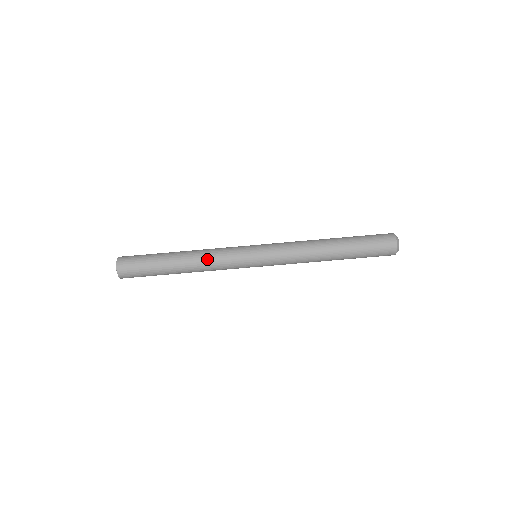
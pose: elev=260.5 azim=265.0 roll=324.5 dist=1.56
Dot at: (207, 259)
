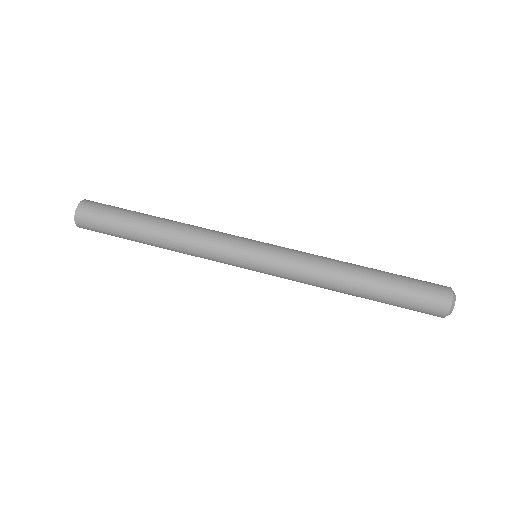
Dot at: (196, 227)
